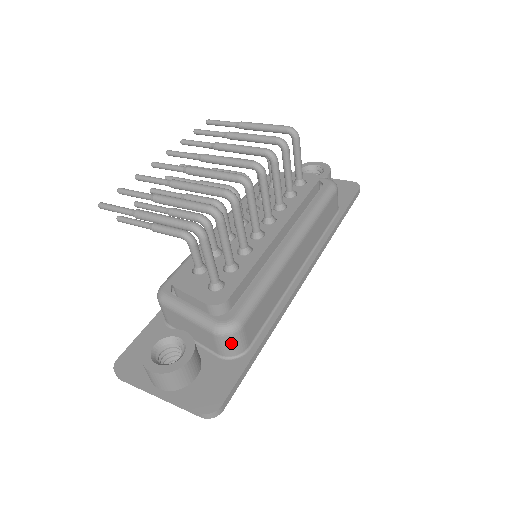
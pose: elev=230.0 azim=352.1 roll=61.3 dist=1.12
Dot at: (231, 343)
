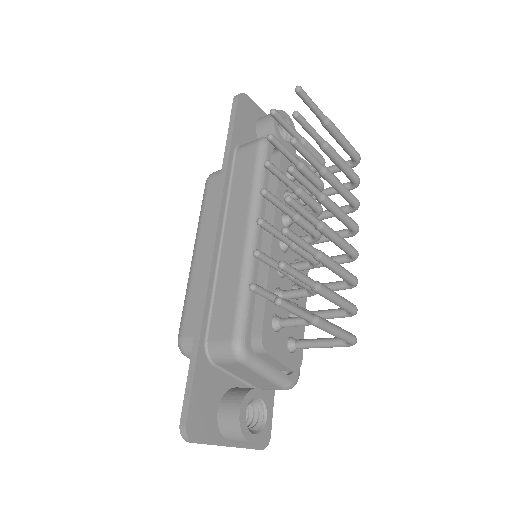
Dot at: occluded
